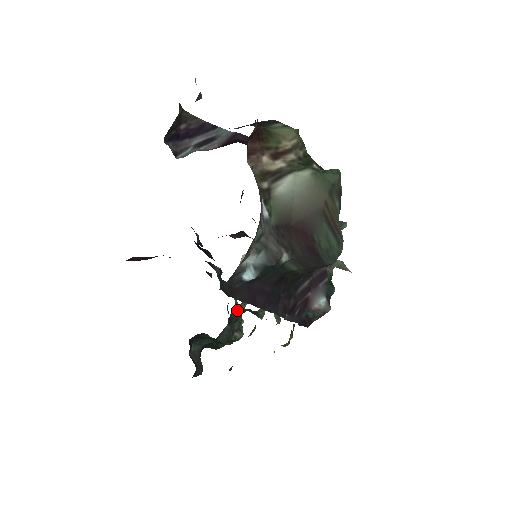
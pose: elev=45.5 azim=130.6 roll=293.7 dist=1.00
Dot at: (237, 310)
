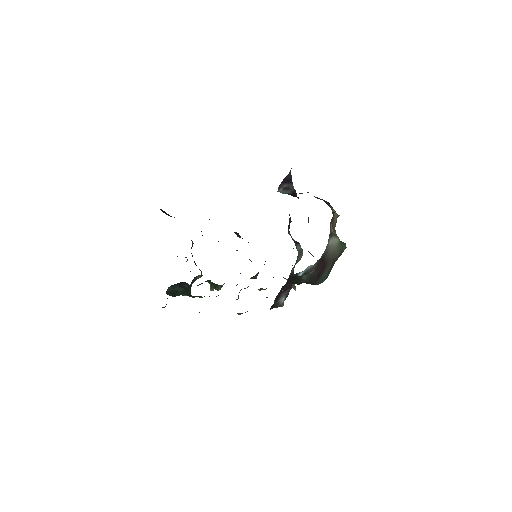
Dot at: (196, 277)
